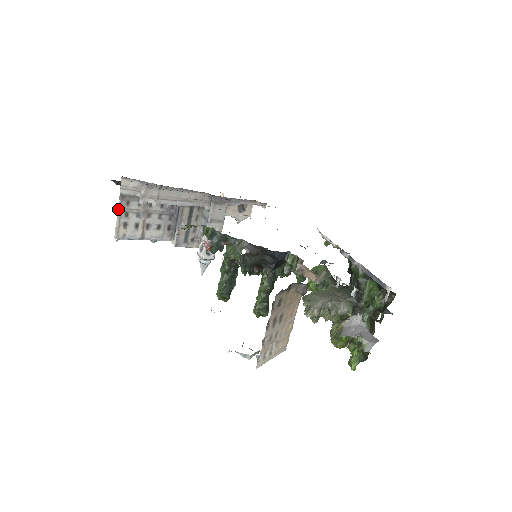
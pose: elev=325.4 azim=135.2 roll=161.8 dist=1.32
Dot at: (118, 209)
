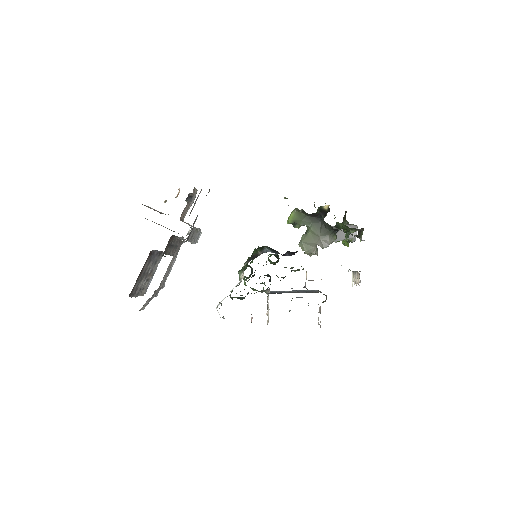
Dot at: occluded
